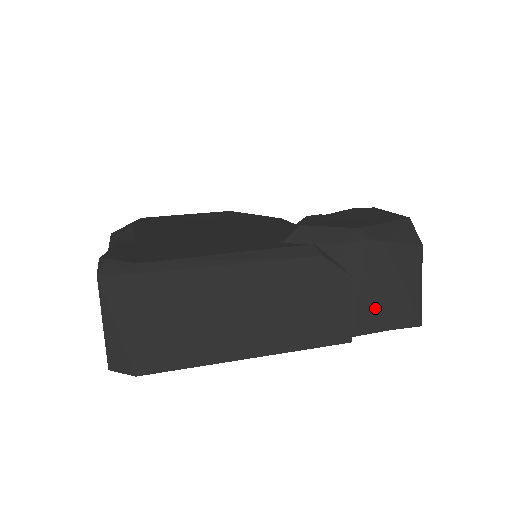
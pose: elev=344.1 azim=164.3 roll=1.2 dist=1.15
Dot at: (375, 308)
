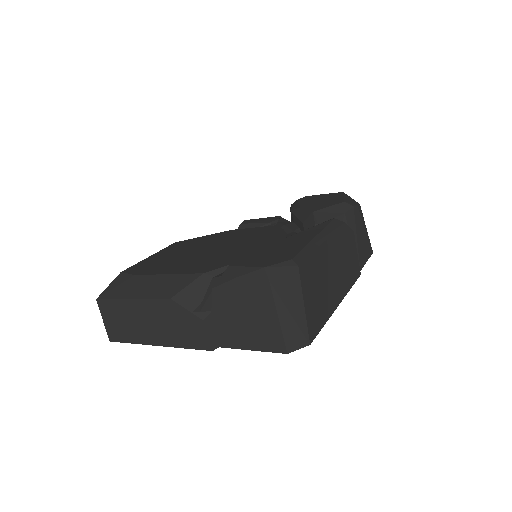
Dot at: (362, 249)
